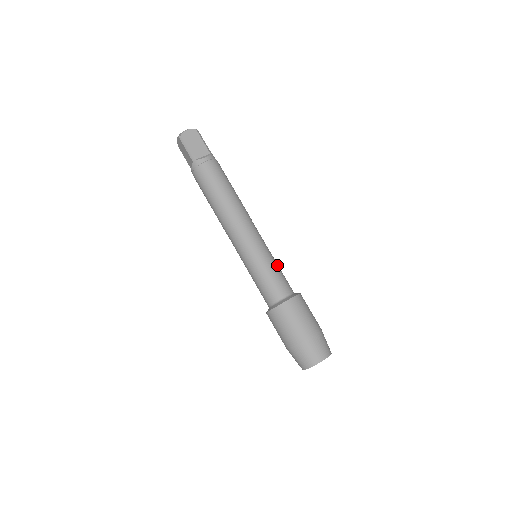
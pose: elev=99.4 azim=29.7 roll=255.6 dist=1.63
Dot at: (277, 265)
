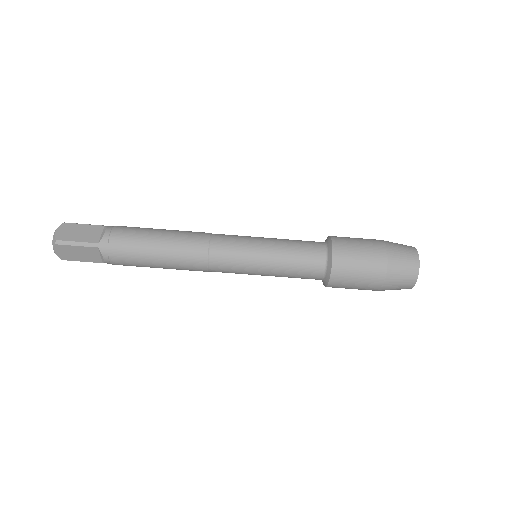
Dot at: (282, 239)
